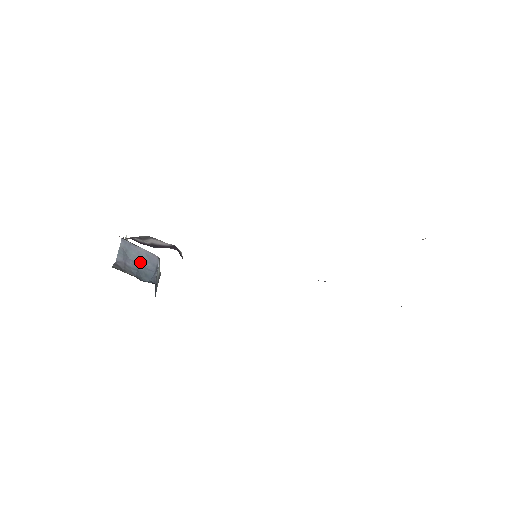
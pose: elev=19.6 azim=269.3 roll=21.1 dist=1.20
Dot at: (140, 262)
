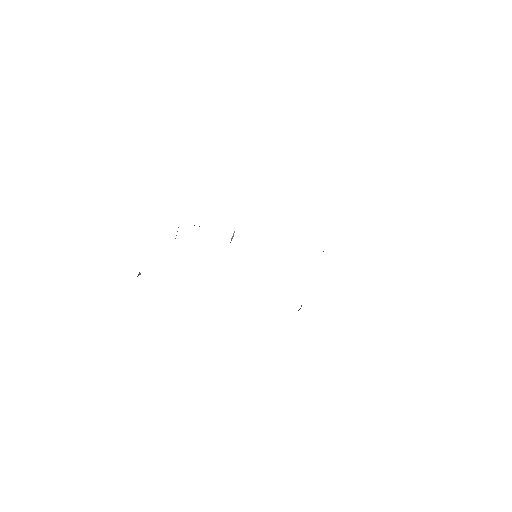
Dot at: occluded
